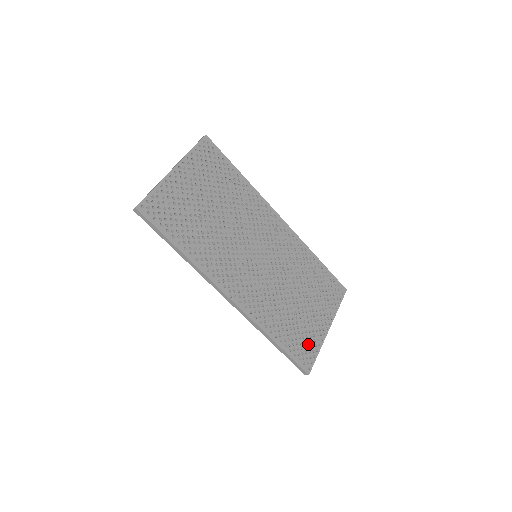
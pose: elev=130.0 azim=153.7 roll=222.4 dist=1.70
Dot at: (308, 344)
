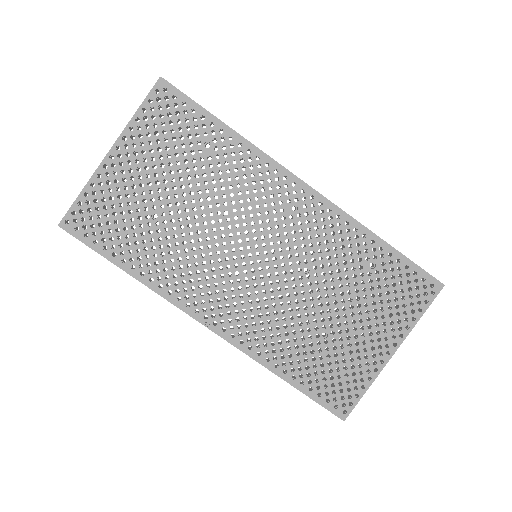
Dot at: (347, 378)
